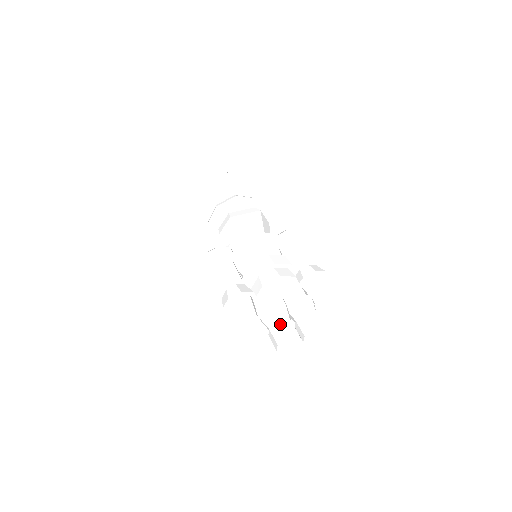
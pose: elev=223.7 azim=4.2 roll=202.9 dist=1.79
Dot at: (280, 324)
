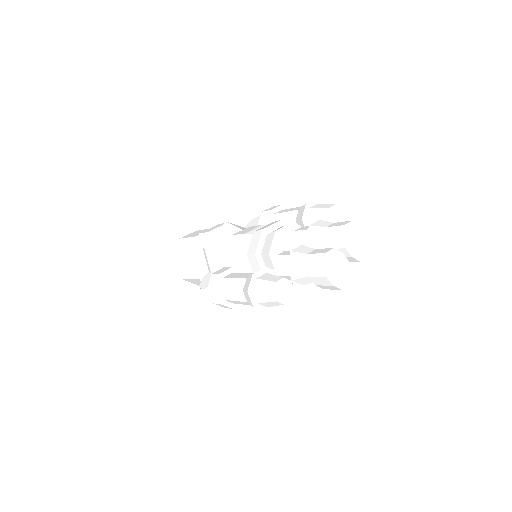
Dot at: (310, 259)
